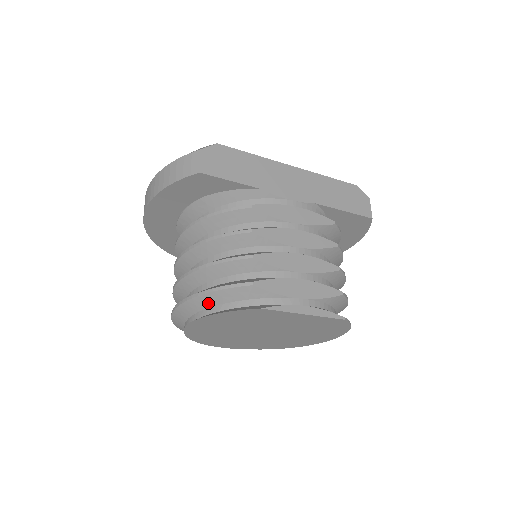
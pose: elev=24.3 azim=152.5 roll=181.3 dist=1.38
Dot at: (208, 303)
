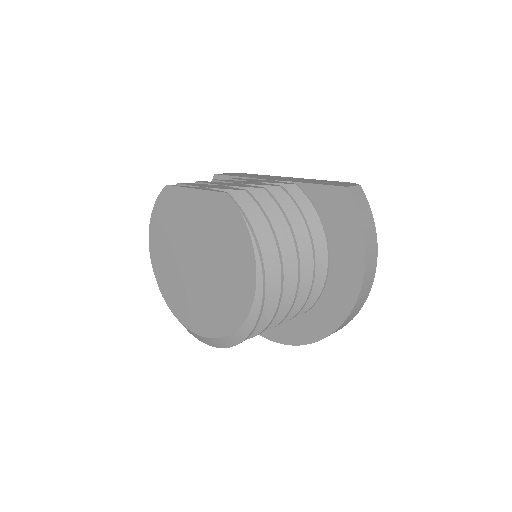
Dot at: occluded
